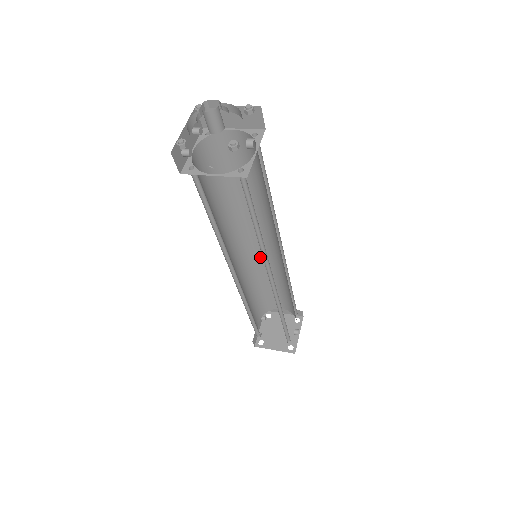
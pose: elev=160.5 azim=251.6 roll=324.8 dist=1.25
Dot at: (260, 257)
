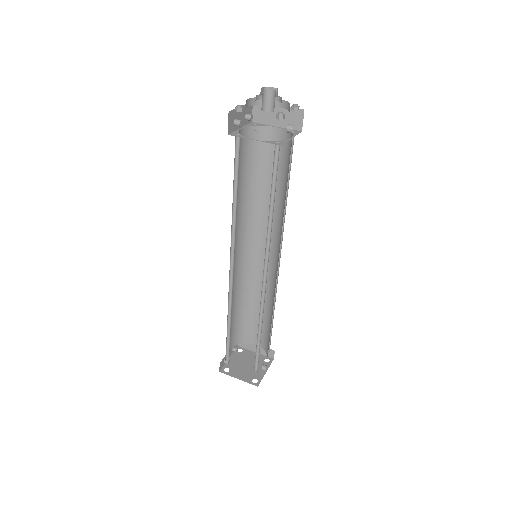
Dot at: (255, 271)
